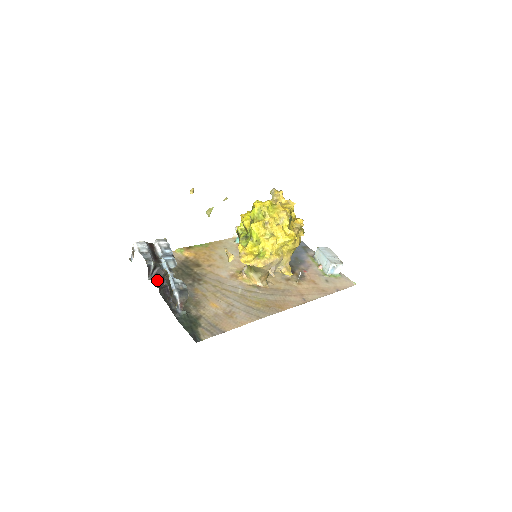
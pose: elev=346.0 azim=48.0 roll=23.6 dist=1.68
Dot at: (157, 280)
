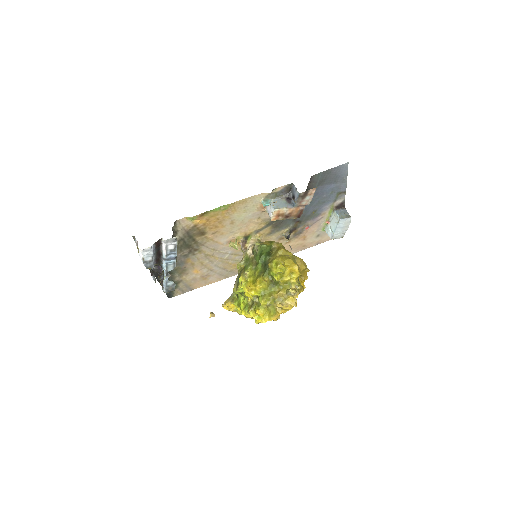
Dot at: occluded
